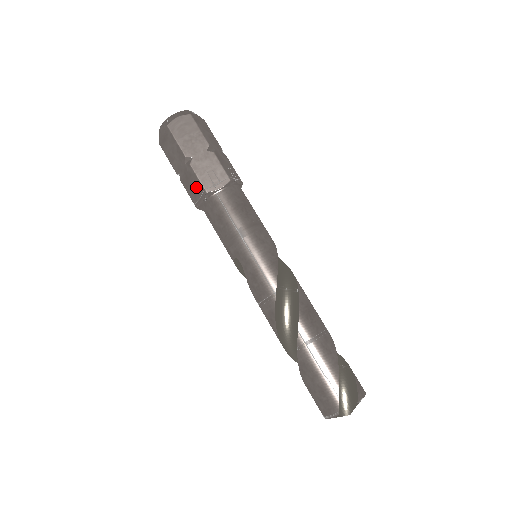
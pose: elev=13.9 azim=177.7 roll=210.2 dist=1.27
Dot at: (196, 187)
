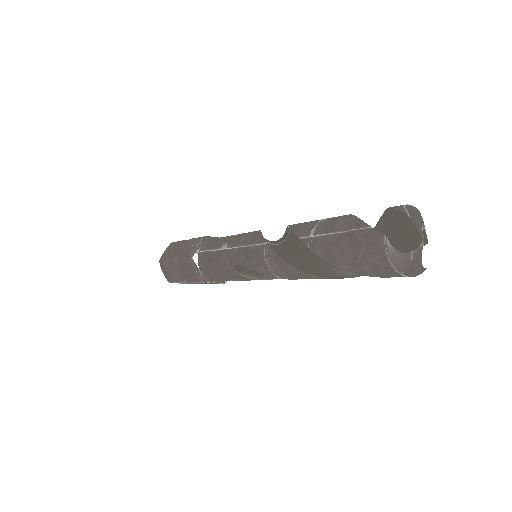
Dot at: (189, 266)
